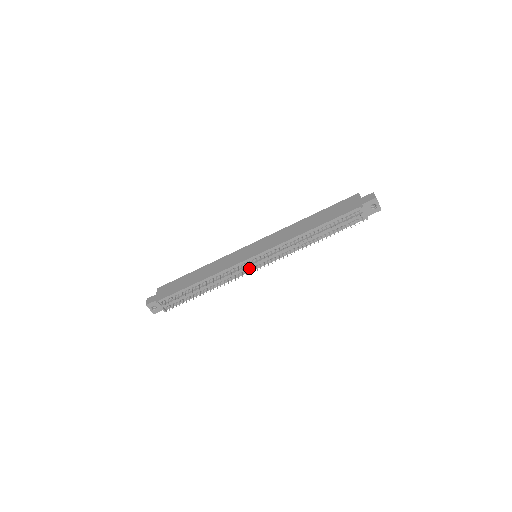
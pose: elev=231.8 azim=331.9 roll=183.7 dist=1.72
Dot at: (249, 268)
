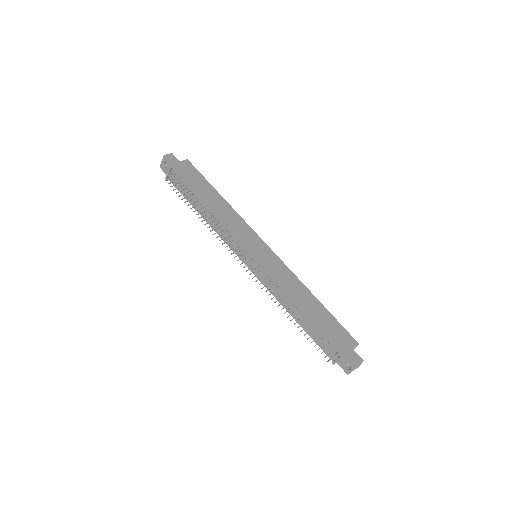
Dot at: (240, 254)
